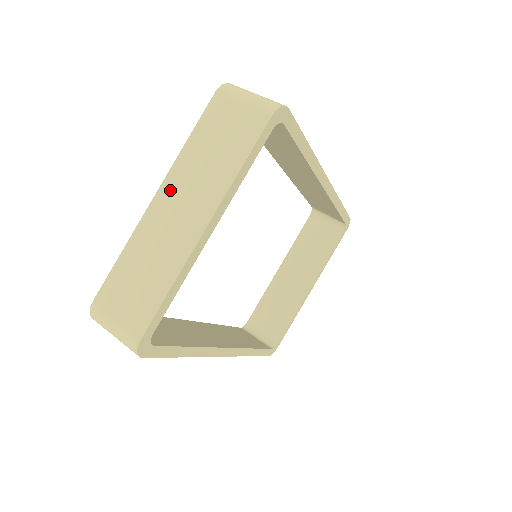
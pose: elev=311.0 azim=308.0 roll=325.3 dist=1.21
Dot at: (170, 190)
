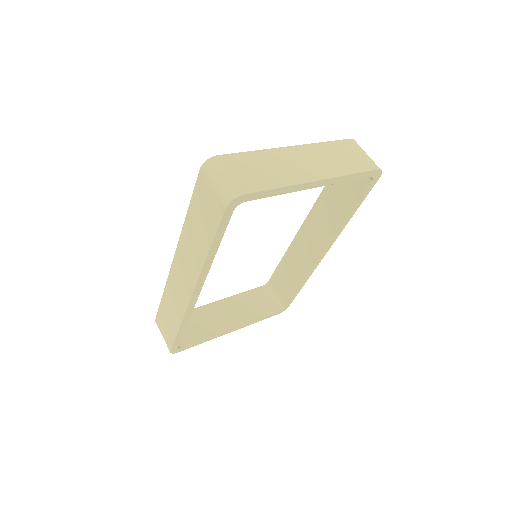
Dot at: (303, 151)
